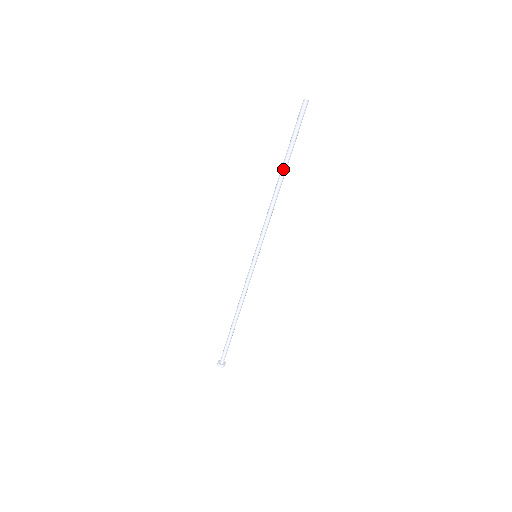
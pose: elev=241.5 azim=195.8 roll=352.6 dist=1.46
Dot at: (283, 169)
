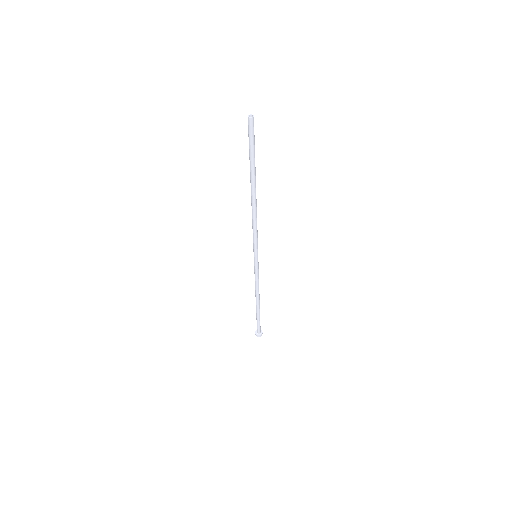
Dot at: (251, 184)
